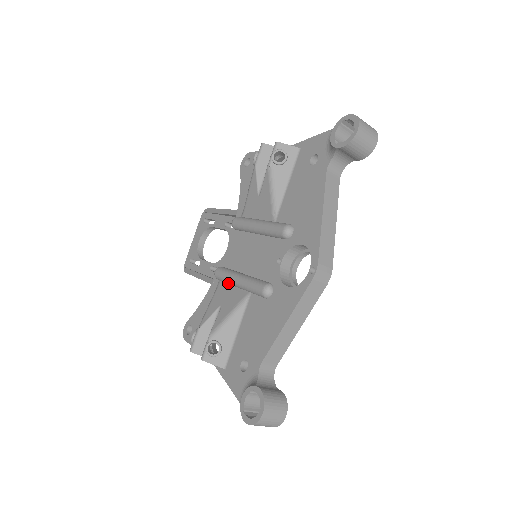
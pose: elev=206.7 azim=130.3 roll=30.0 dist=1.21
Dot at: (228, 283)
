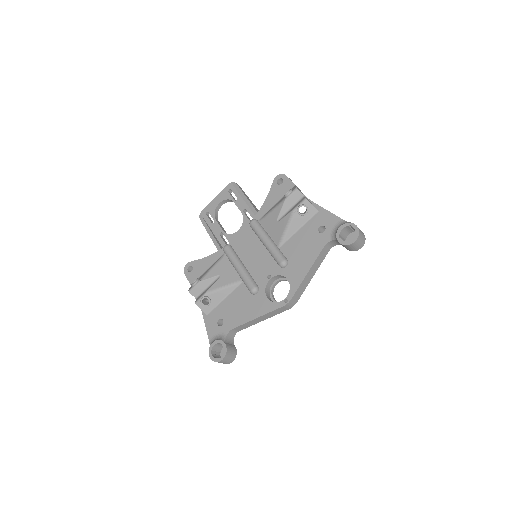
Dot at: (230, 262)
